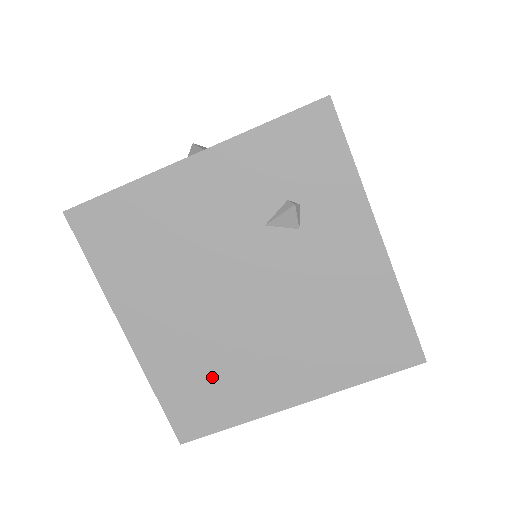
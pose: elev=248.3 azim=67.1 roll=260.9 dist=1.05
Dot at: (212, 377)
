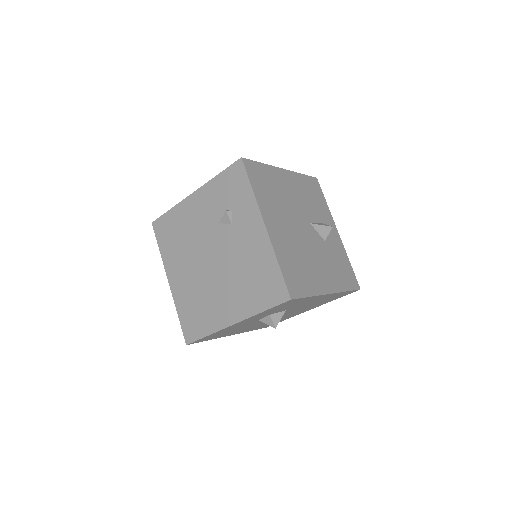
Dot at: (199, 306)
